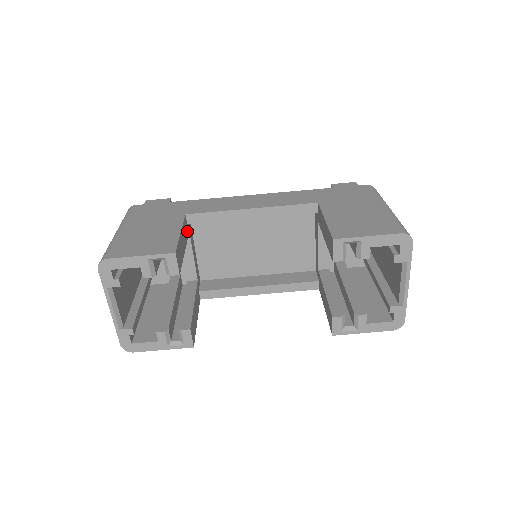
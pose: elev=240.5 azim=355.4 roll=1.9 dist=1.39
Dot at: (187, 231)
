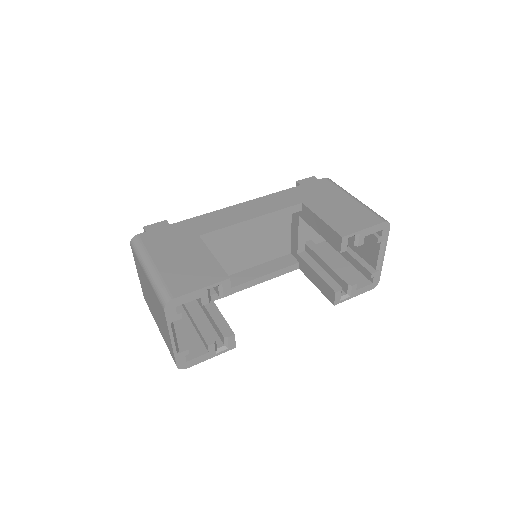
Dot at: occluded
